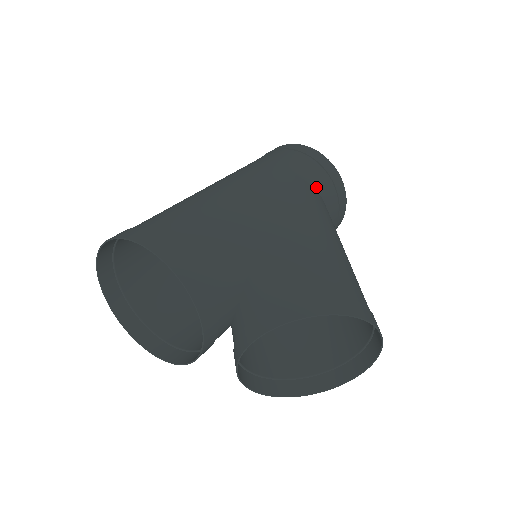
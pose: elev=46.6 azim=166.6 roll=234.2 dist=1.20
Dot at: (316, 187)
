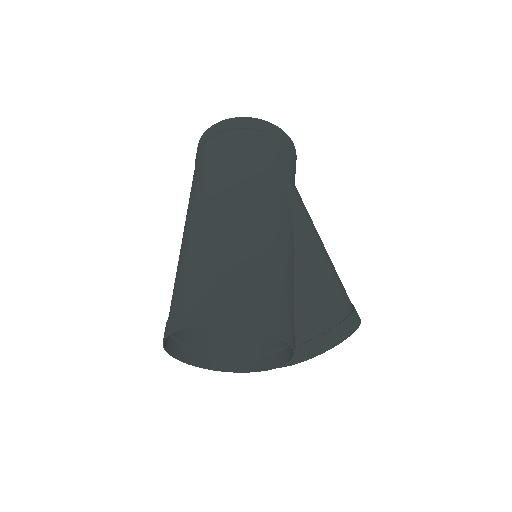
Dot at: occluded
